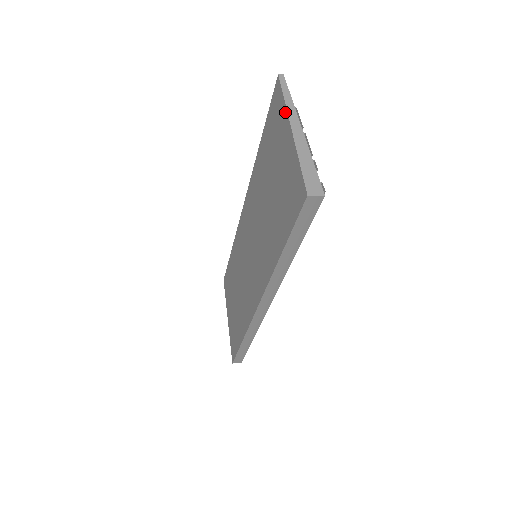
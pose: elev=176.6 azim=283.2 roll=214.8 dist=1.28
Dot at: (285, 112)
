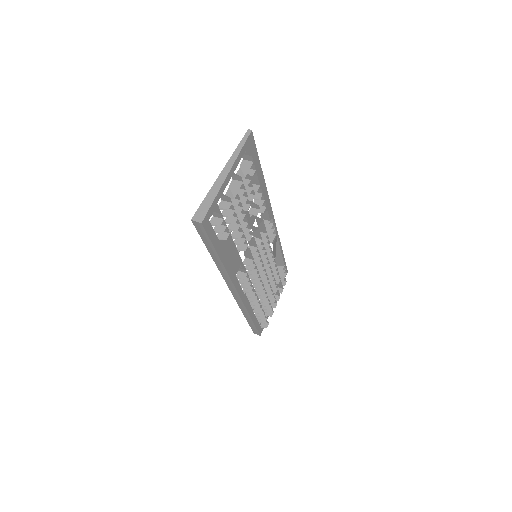
Dot at: (231, 159)
